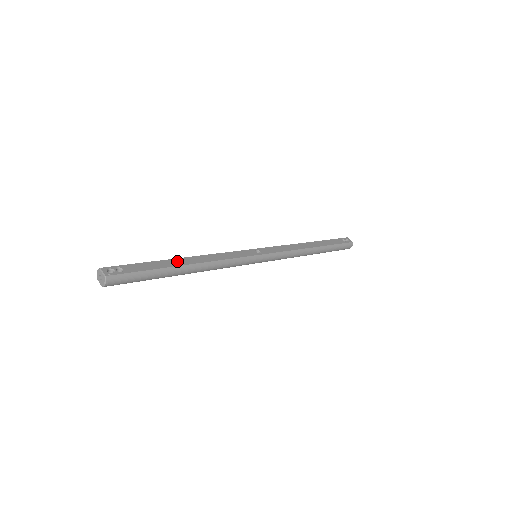
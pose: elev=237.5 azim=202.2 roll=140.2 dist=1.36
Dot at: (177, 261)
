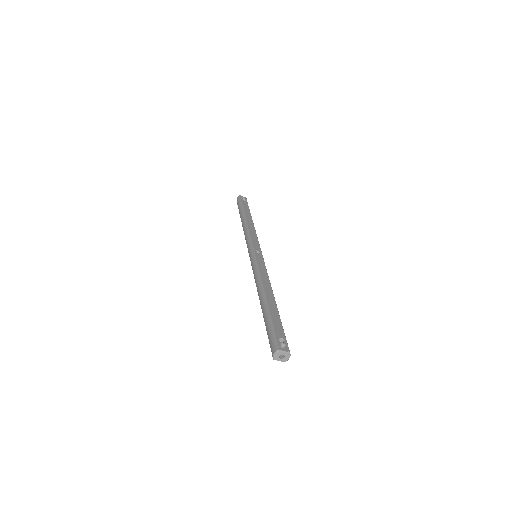
Dot at: (270, 302)
